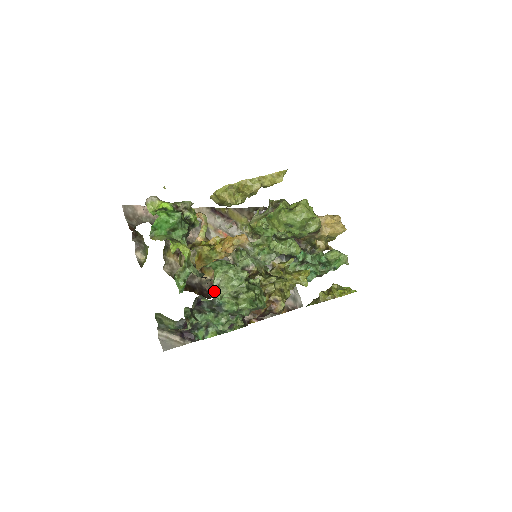
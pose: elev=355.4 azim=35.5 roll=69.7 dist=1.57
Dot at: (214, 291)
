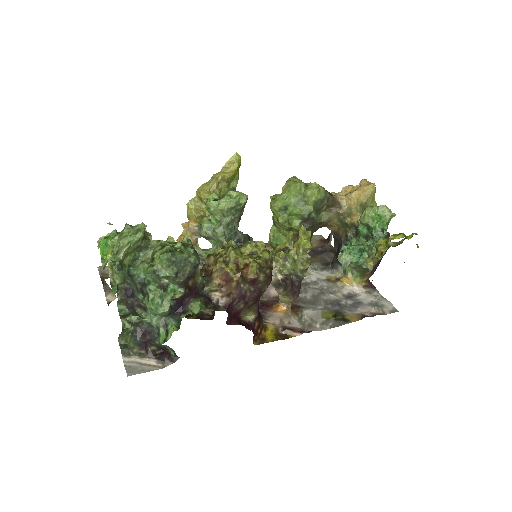
Dot at: occluded
